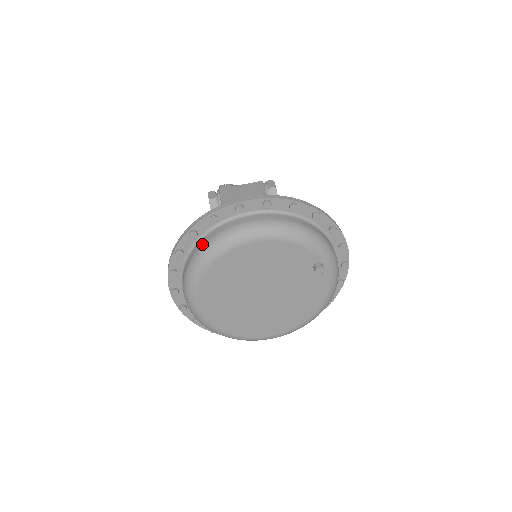
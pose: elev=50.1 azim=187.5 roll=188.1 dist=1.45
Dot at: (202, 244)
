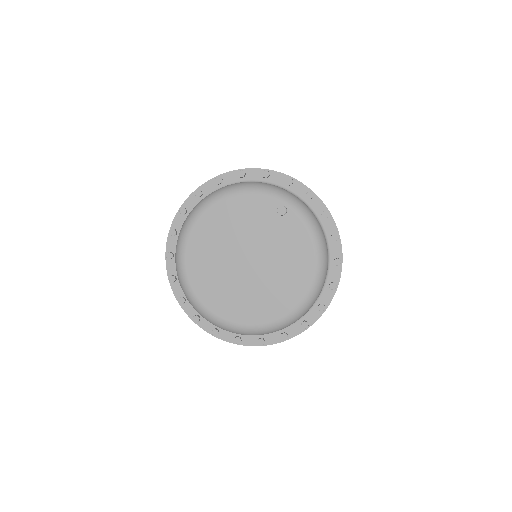
Dot at: occluded
